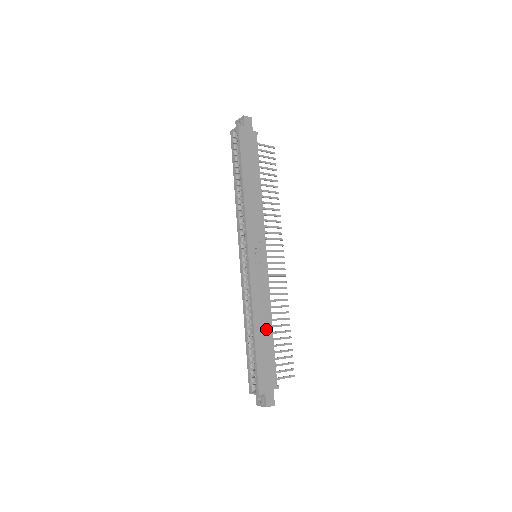
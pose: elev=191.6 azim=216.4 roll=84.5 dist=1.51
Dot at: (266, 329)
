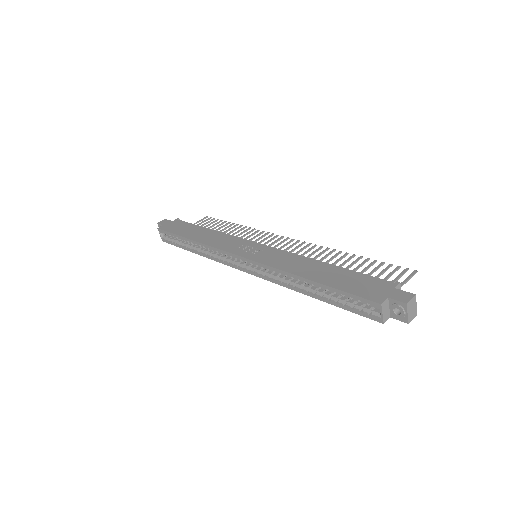
Dot at: (320, 269)
